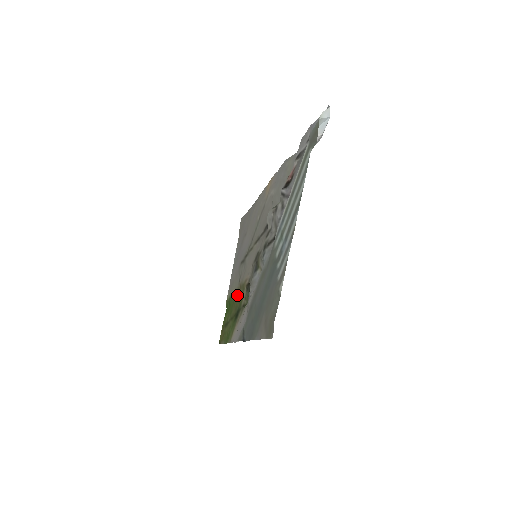
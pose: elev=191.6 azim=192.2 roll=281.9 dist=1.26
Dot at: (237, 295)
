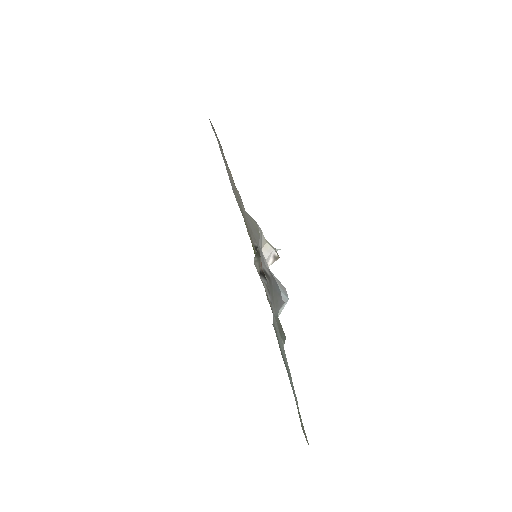
Dot at: occluded
